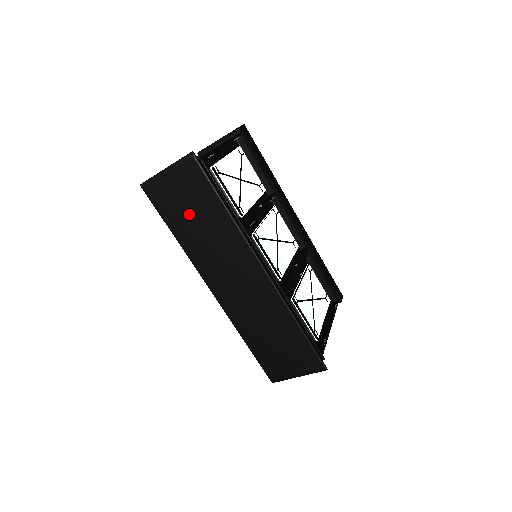
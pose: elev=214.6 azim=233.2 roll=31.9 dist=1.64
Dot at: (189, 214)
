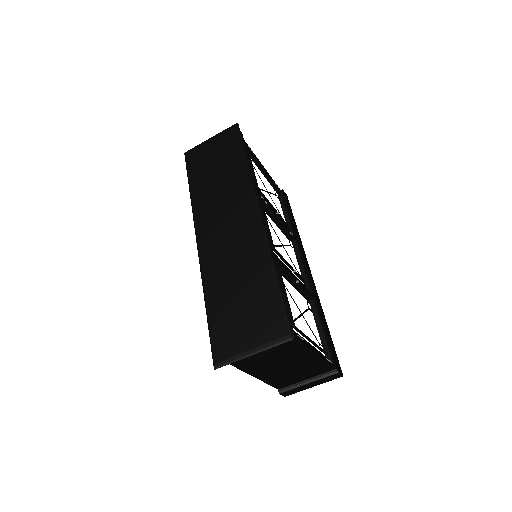
Dot at: (212, 169)
